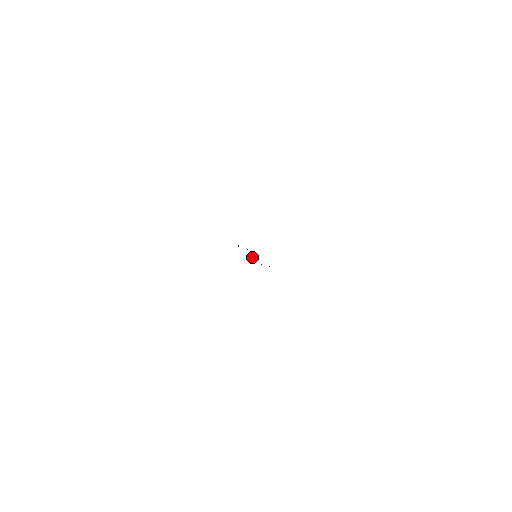
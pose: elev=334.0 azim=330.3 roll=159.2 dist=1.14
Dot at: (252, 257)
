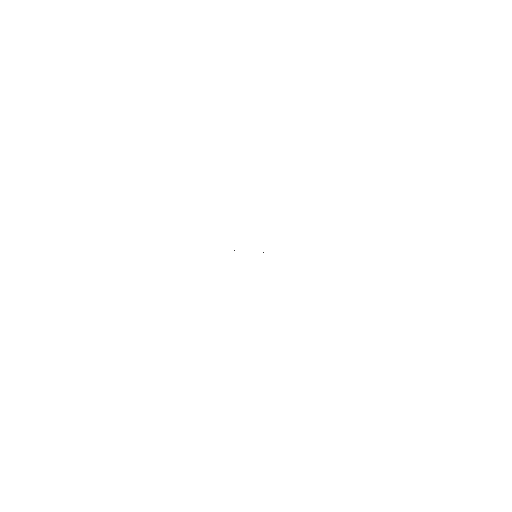
Dot at: occluded
